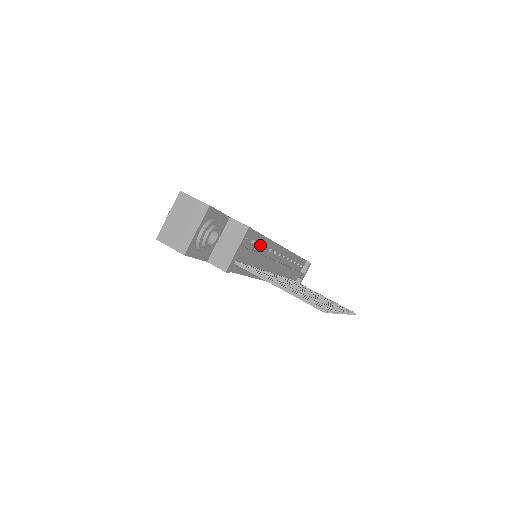
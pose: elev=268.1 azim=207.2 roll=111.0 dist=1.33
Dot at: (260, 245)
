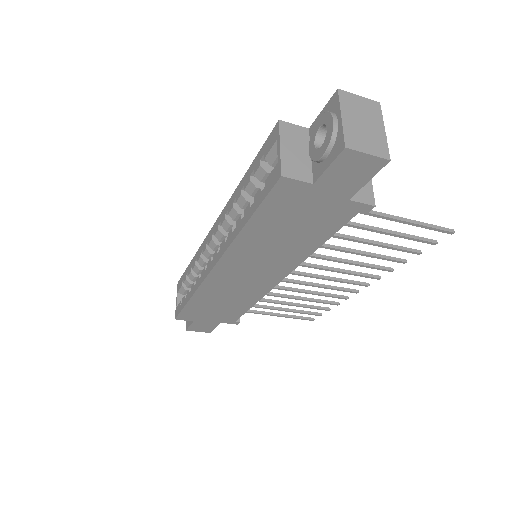
Dot at: occluded
